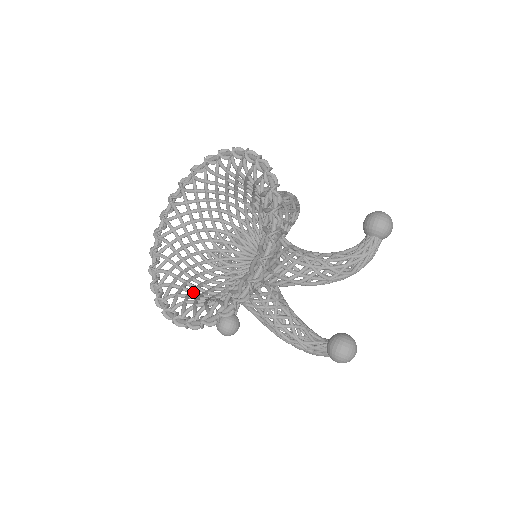
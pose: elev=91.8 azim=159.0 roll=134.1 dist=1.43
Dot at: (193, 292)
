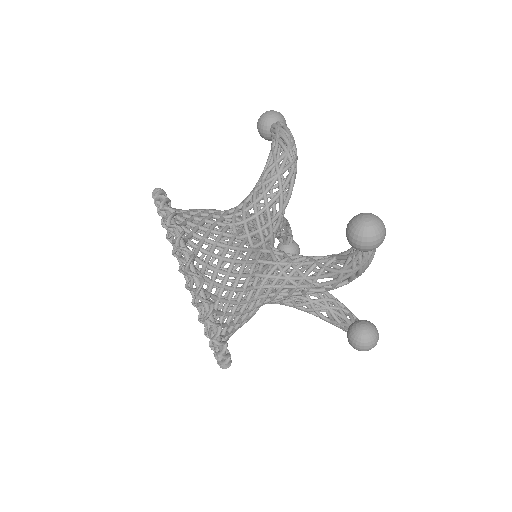
Dot at: occluded
